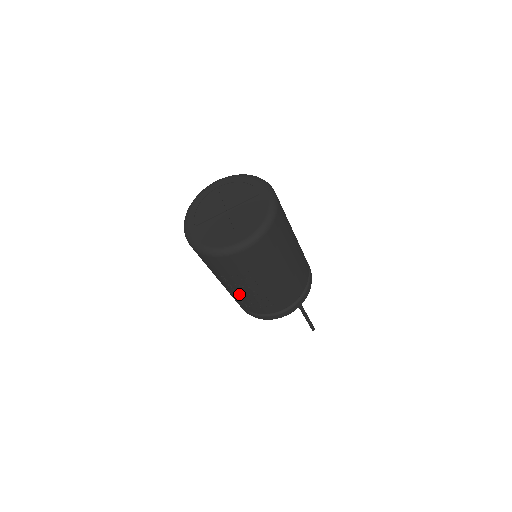
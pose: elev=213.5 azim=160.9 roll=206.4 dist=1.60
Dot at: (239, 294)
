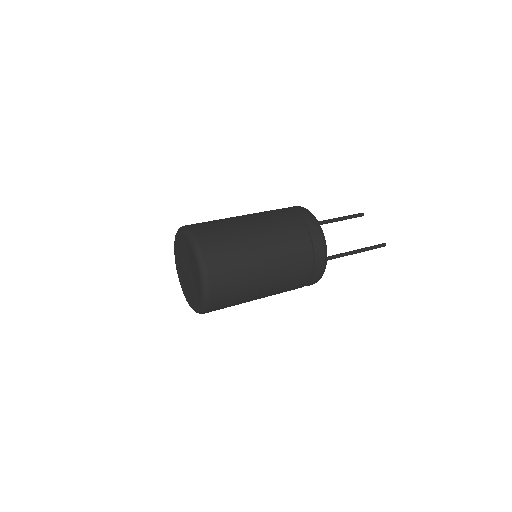
Dot at: occluded
